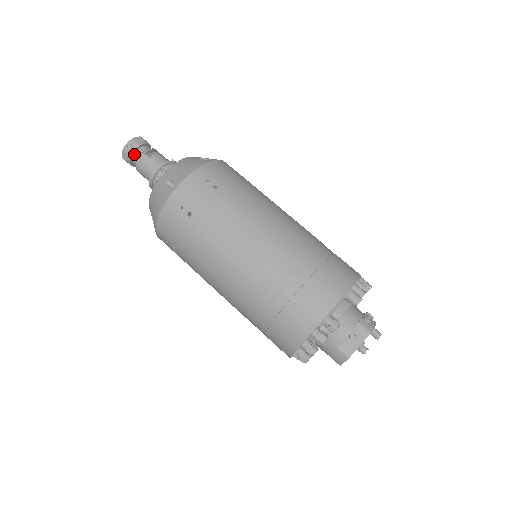
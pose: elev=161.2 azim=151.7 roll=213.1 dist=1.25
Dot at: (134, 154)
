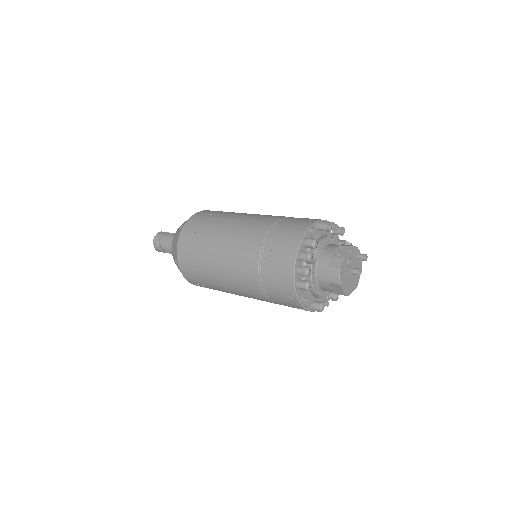
Dot at: (161, 239)
